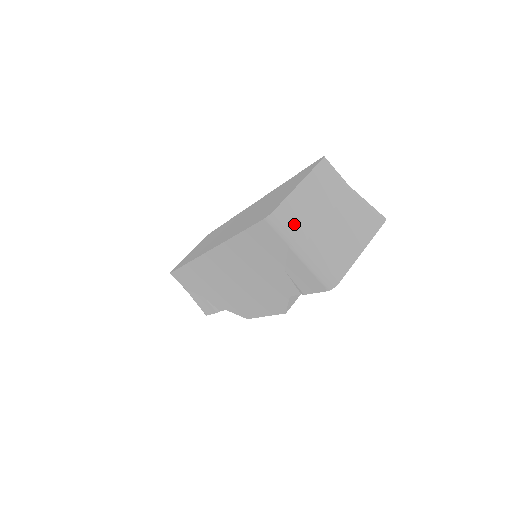
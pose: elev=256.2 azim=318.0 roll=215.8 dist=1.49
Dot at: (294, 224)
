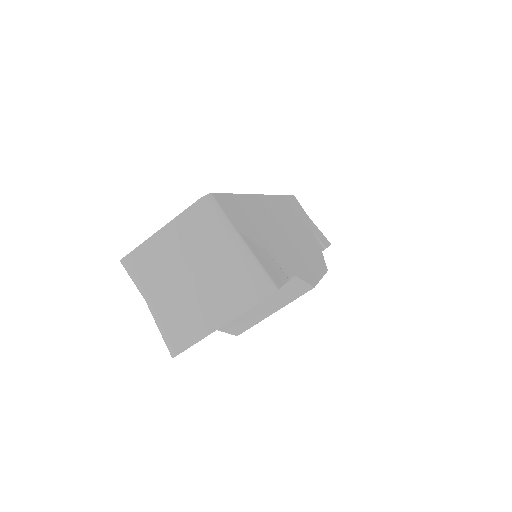
Dot at: (143, 276)
